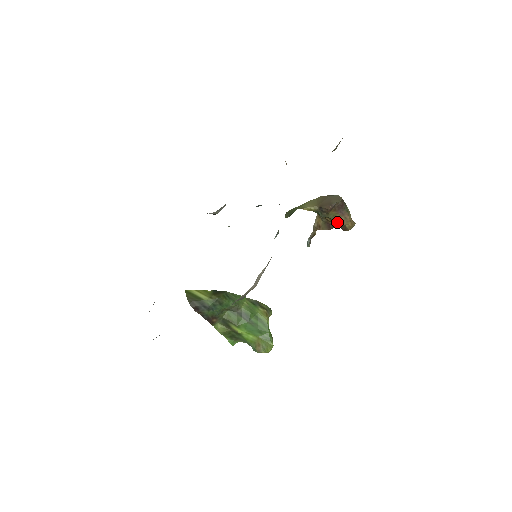
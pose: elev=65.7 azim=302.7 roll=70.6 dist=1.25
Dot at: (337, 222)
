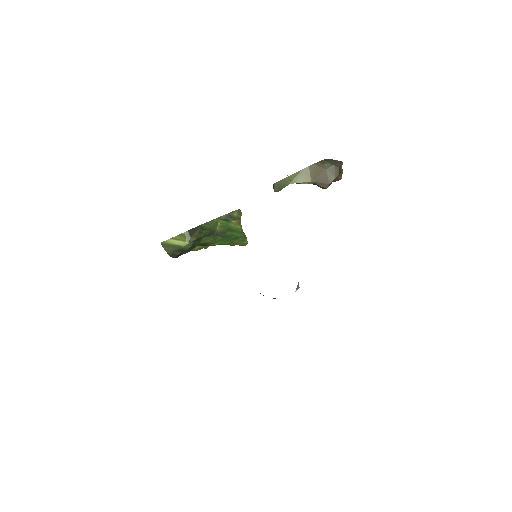
Dot at: occluded
